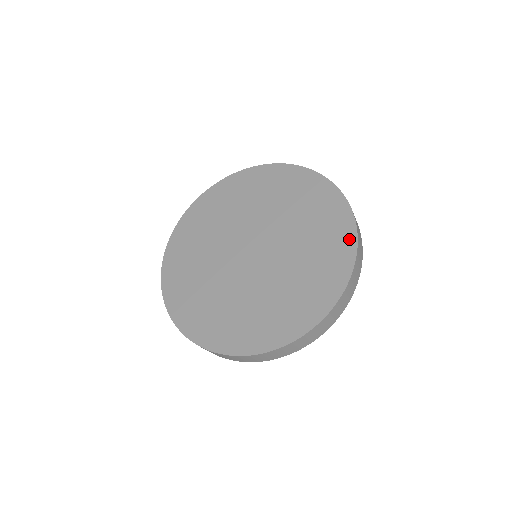
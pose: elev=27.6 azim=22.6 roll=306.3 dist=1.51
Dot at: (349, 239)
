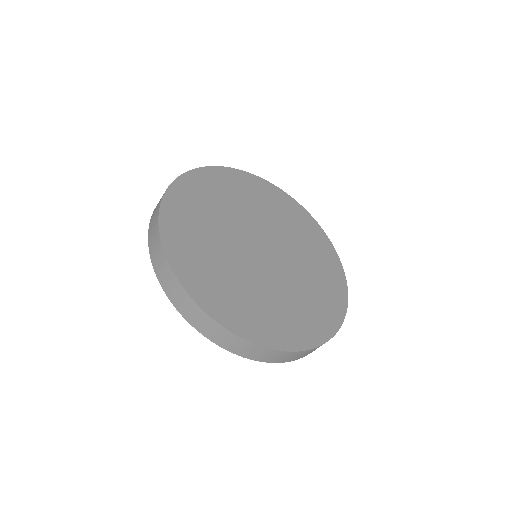
Dot at: (317, 337)
